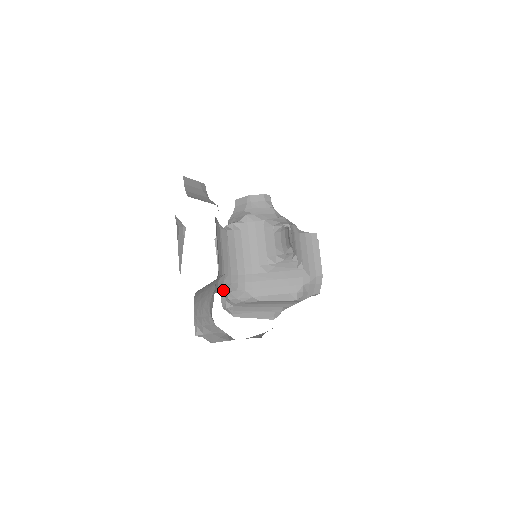
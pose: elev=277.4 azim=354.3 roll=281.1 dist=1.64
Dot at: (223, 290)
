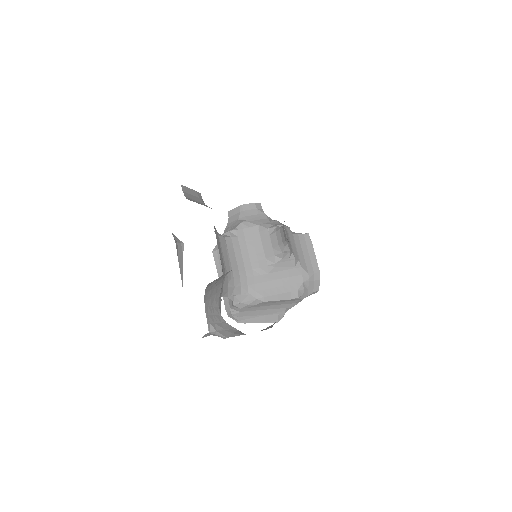
Dot at: (228, 294)
